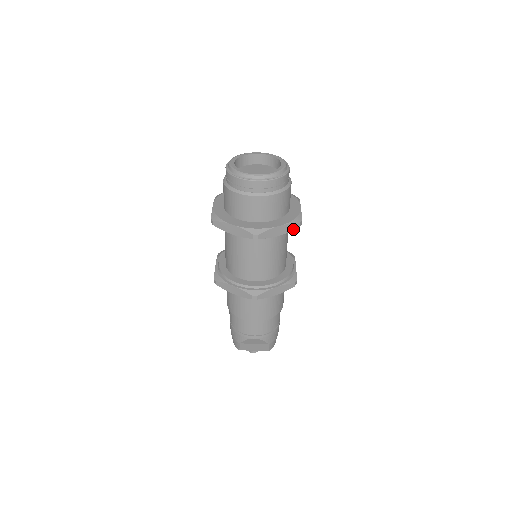
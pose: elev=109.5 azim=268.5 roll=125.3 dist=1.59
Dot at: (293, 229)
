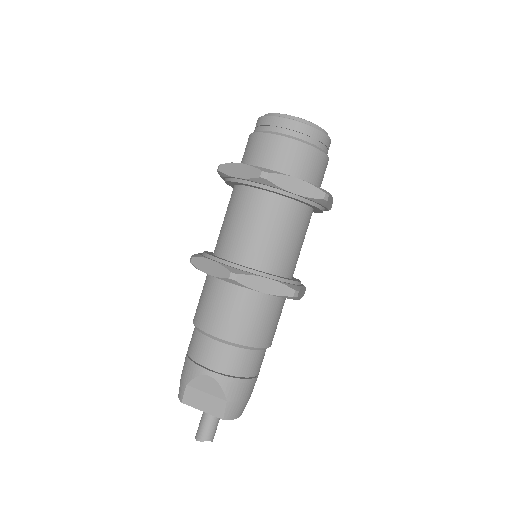
Dot at: (315, 197)
